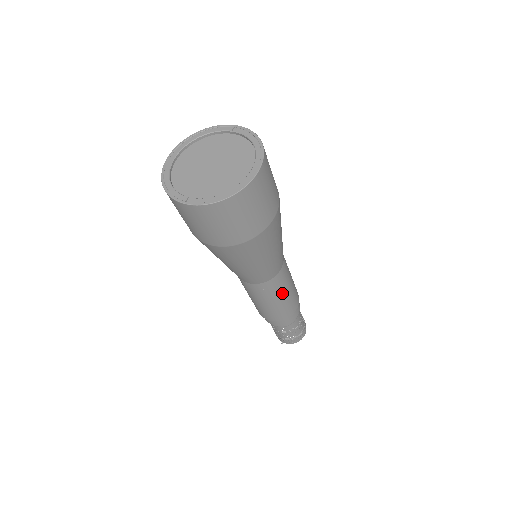
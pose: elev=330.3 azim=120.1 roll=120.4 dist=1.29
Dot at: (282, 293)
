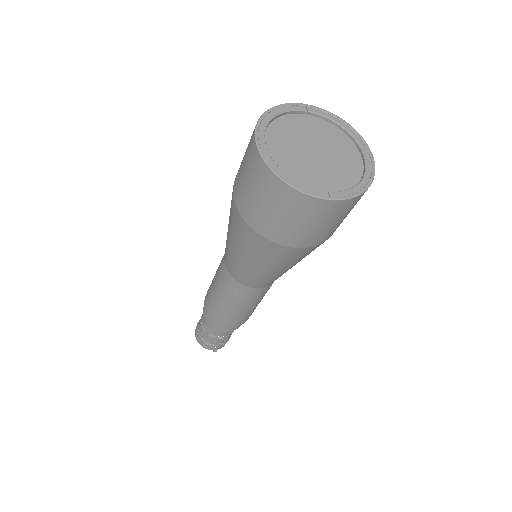
Dot at: occluded
